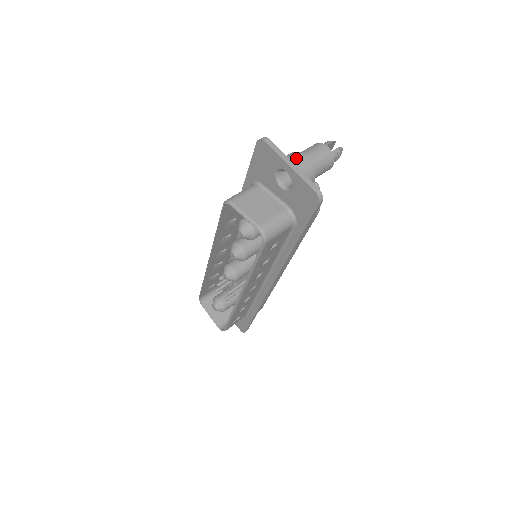
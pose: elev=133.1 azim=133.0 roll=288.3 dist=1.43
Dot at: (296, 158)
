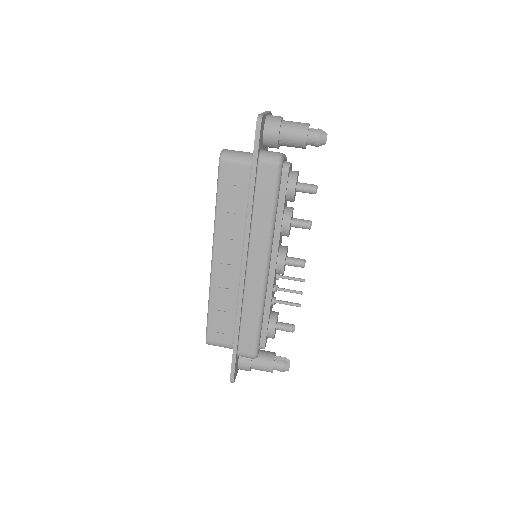
Dot at: occluded
